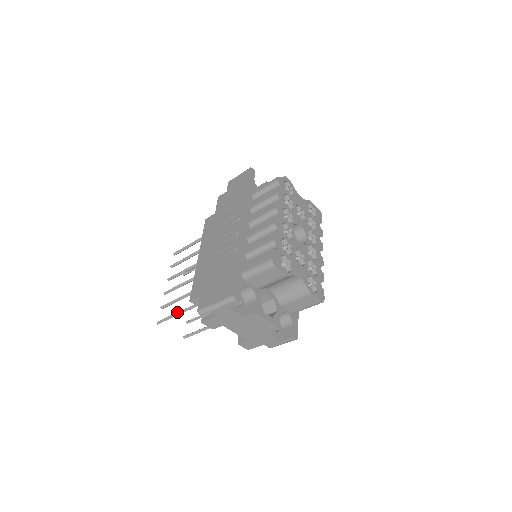
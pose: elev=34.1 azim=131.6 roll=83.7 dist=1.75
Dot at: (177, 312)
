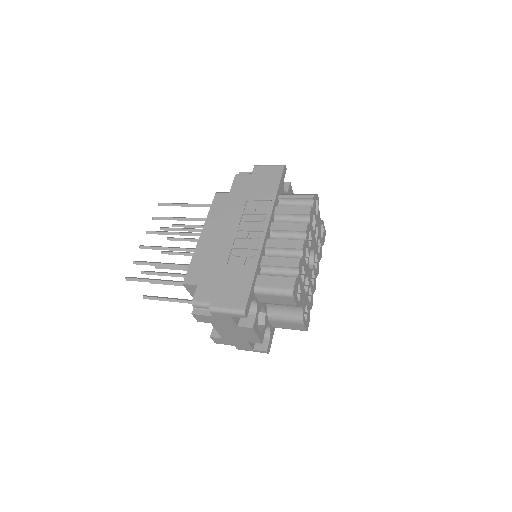
Dot at: (156, 280)
